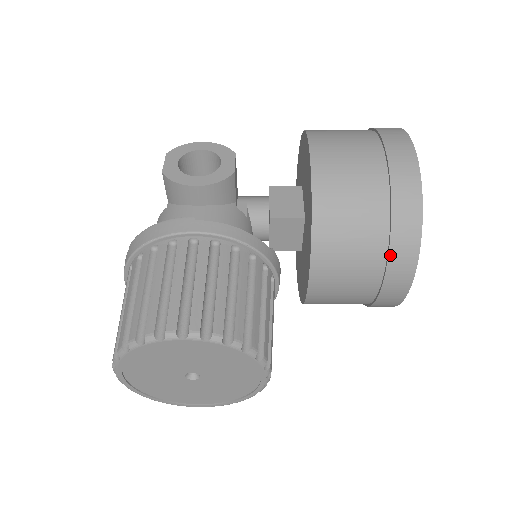
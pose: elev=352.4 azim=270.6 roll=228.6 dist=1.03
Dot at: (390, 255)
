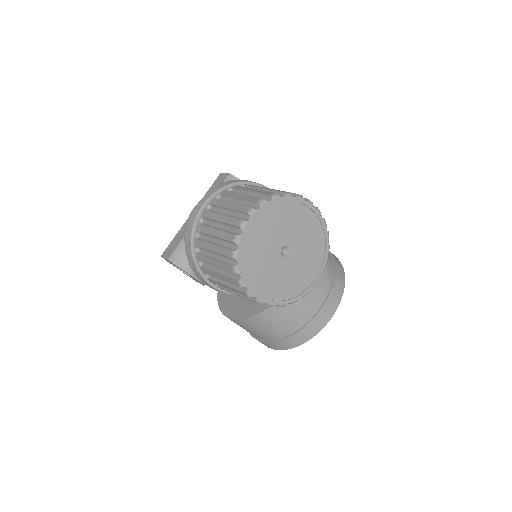
Dot at: (334, 283)
